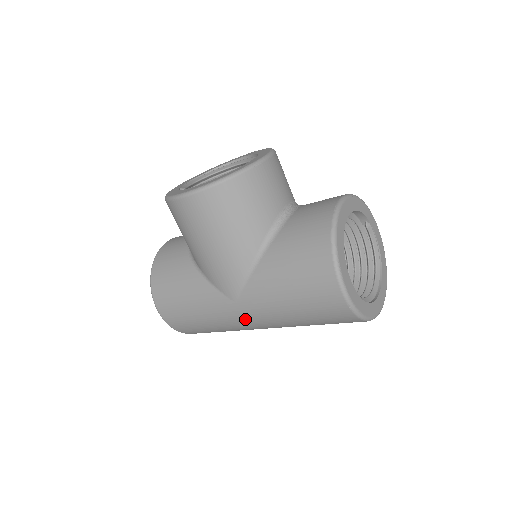
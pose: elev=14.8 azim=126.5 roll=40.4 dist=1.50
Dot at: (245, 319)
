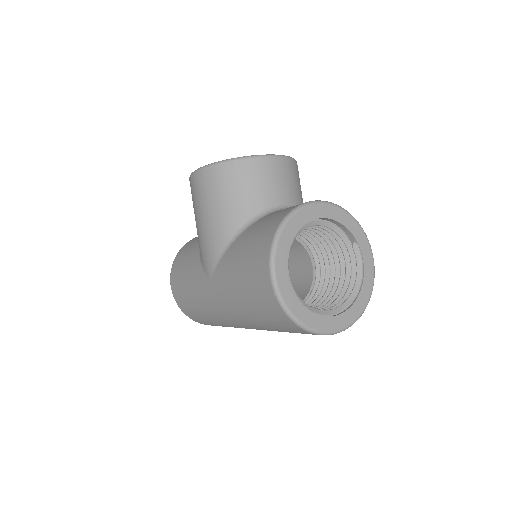
Dot at: (216, 303)
